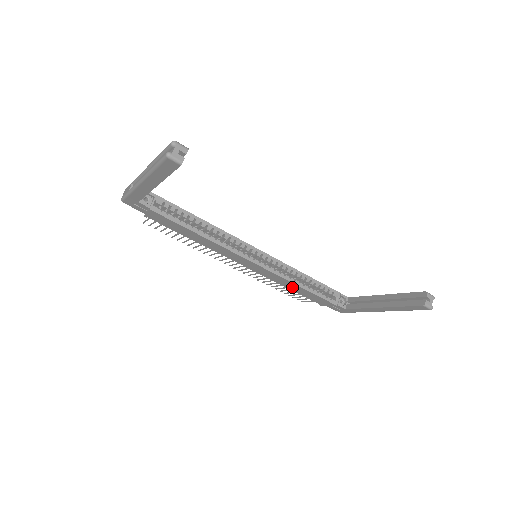
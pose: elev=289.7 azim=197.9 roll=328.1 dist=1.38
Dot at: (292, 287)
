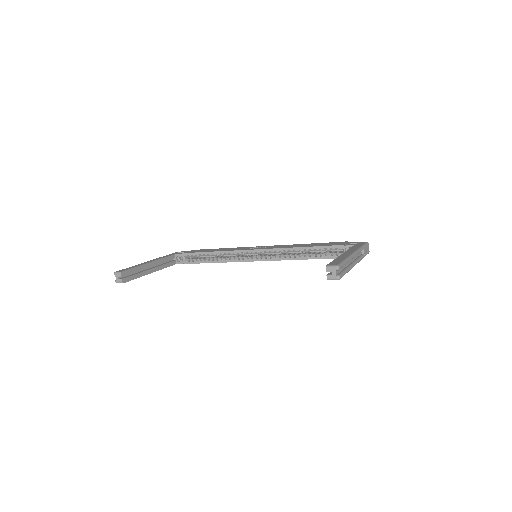
Dot at: occluded
